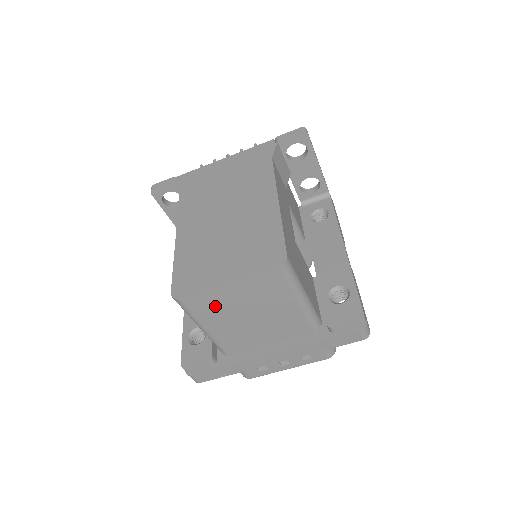
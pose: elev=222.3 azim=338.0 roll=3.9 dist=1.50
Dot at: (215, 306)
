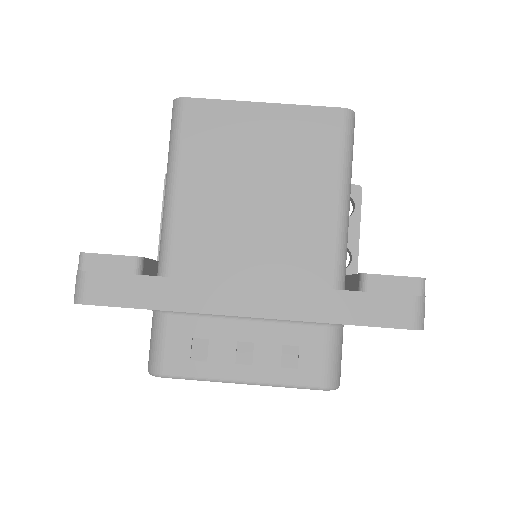
Dot at: (221, 141)
